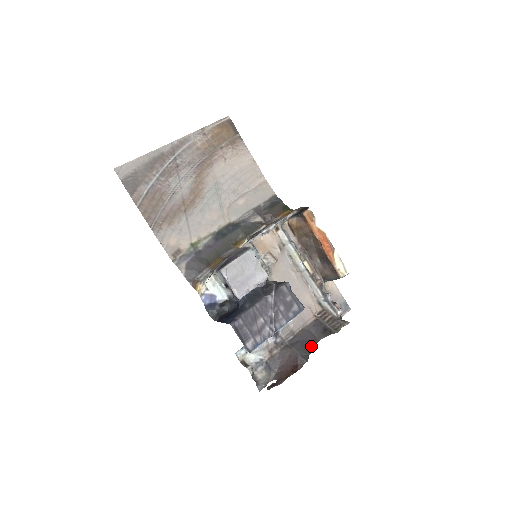
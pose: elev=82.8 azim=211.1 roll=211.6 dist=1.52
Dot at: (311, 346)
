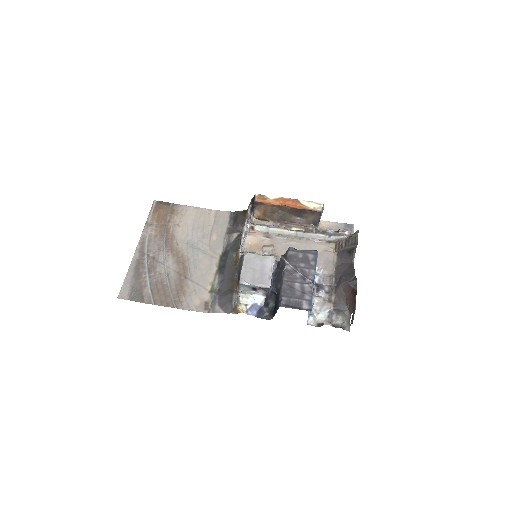
Dot at: (351, 270)
